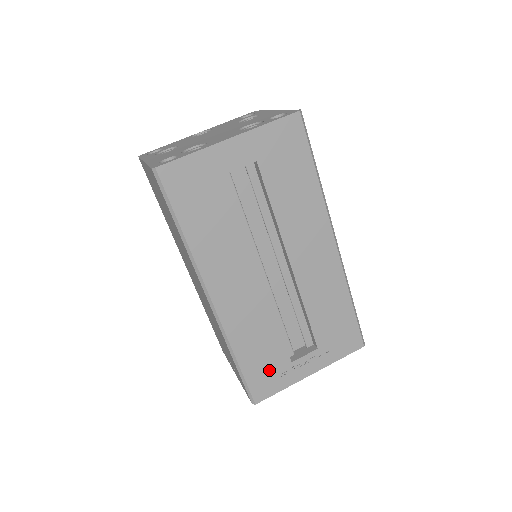
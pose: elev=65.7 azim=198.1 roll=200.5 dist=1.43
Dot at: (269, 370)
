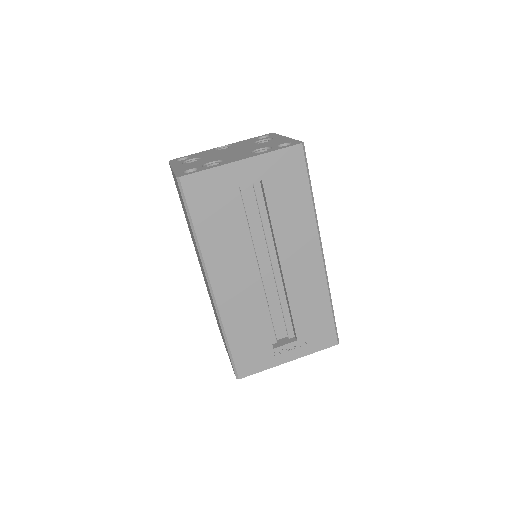
Dot at: (254, 352)
